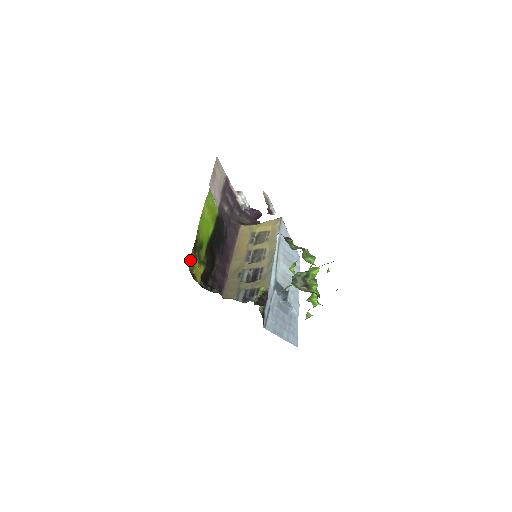
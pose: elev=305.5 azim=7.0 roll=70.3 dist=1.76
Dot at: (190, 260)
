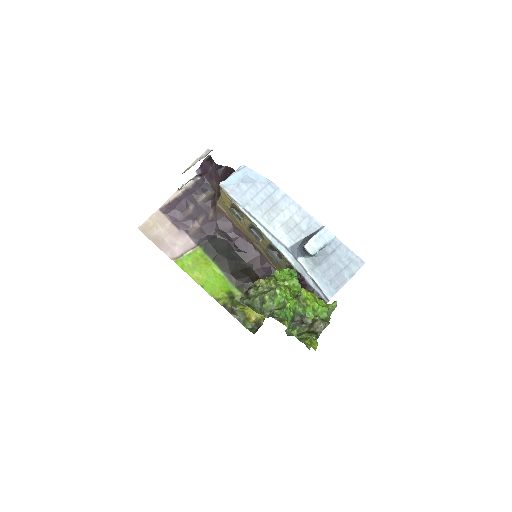
Dot at: (242, 322)
